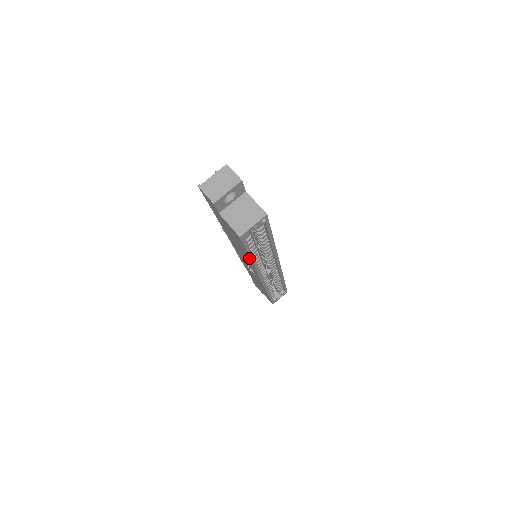
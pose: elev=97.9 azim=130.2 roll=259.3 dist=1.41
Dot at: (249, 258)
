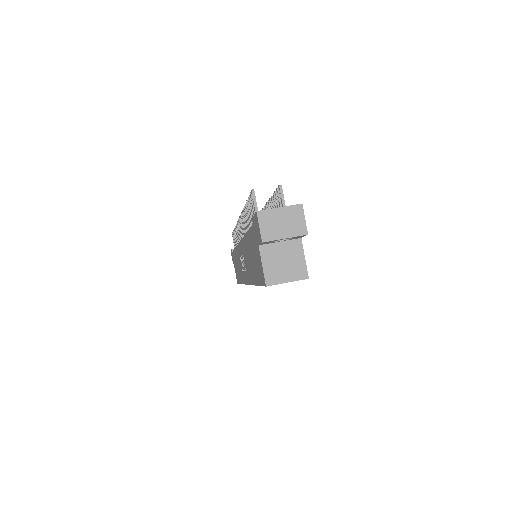
Dot at: (255, 282)
